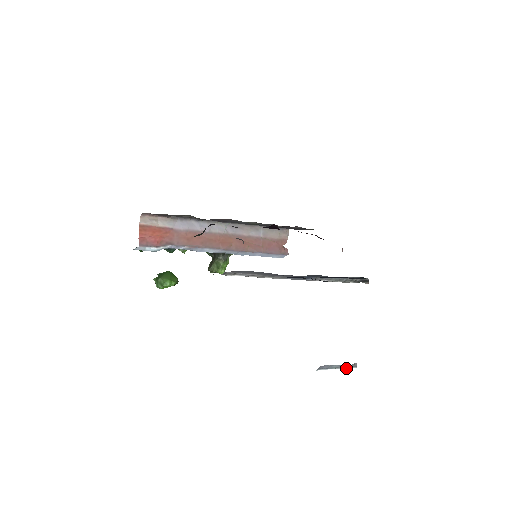
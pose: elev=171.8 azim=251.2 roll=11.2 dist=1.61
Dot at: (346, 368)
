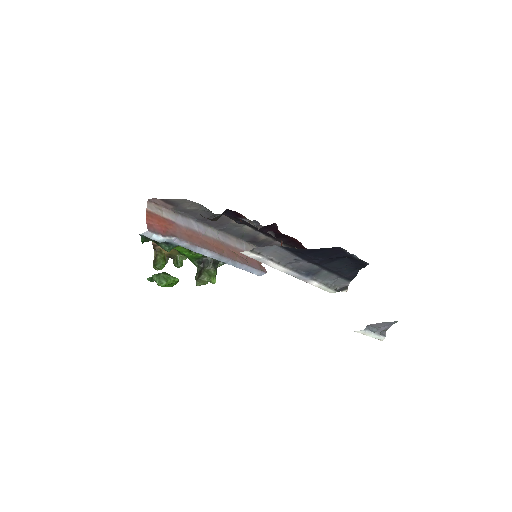
Dot at: (379, 336)
